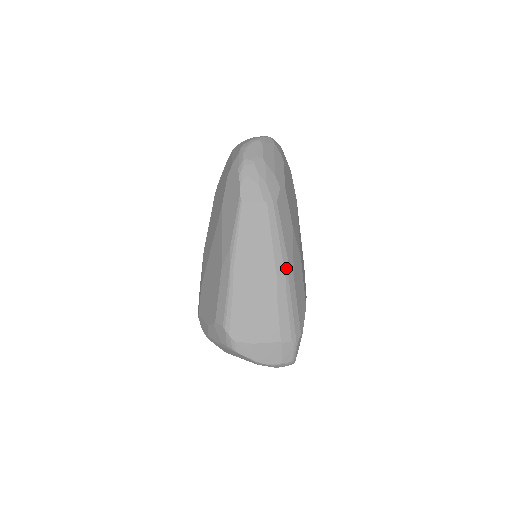
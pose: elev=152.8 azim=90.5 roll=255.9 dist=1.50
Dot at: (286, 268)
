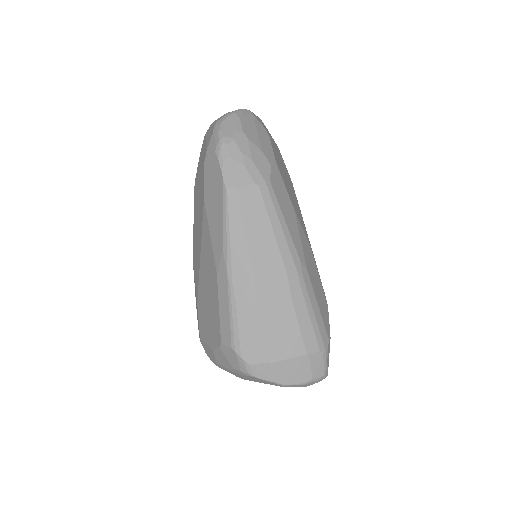
Dot at: (296, 262)
